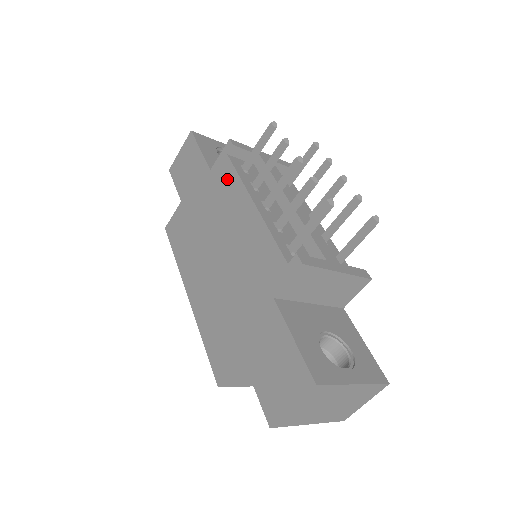
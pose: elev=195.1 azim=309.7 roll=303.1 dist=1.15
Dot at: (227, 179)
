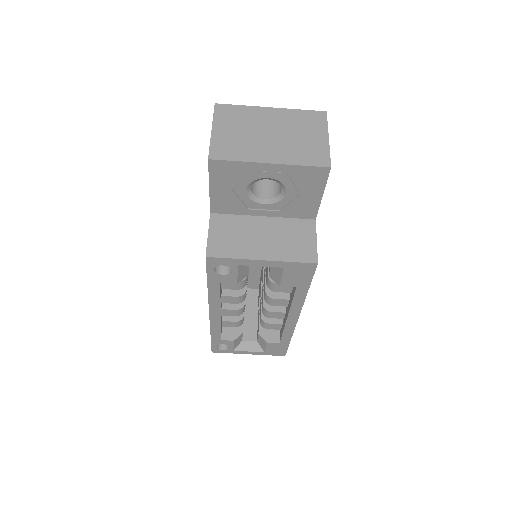
Dot at: occluded
